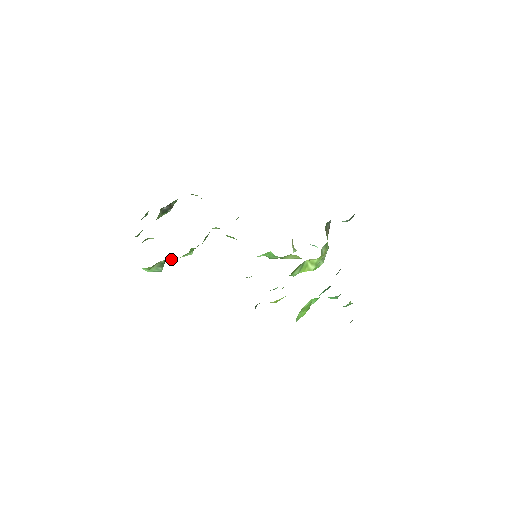
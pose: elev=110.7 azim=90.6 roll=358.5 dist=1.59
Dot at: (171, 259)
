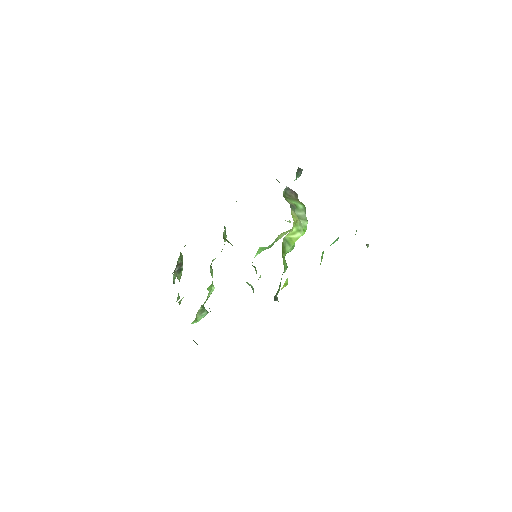
Dot at: (204, 303)
